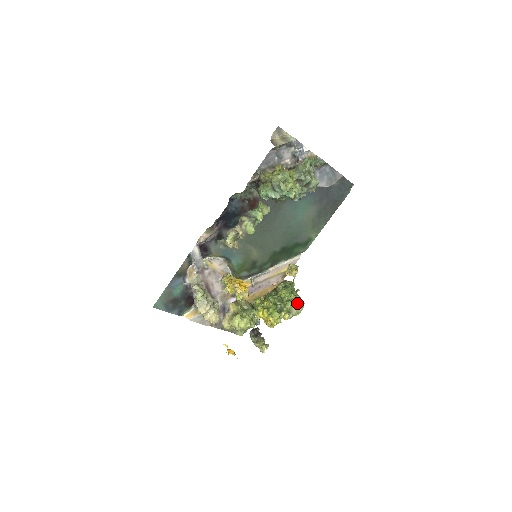
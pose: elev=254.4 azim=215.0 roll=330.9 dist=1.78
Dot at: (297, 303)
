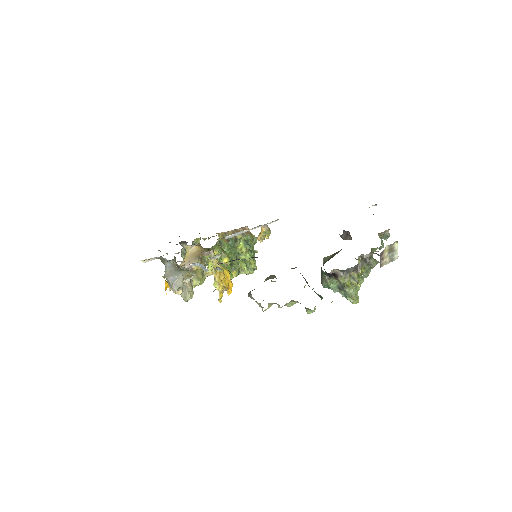
Dot at: (251, 269)
